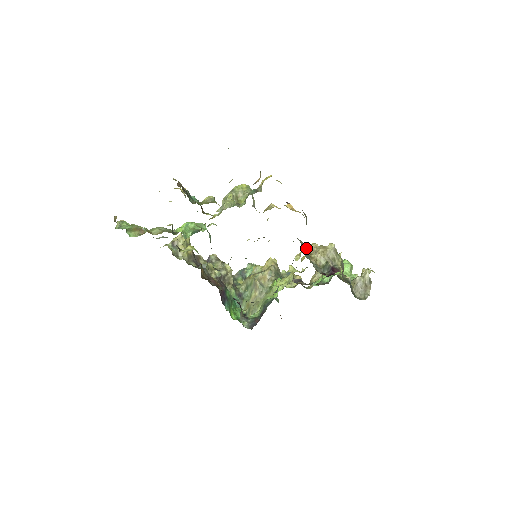
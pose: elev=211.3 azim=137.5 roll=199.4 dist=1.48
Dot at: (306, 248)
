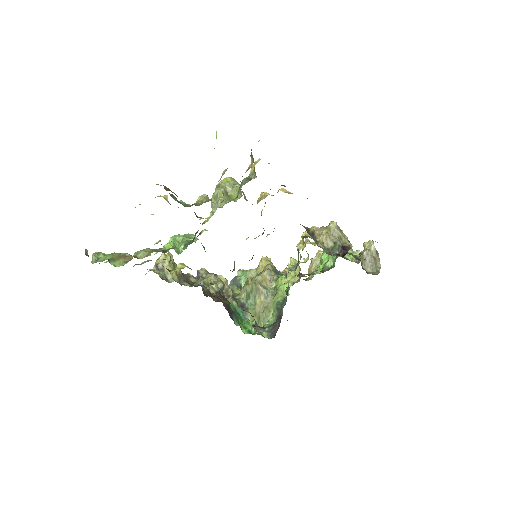
Dot at: (311, 232)
